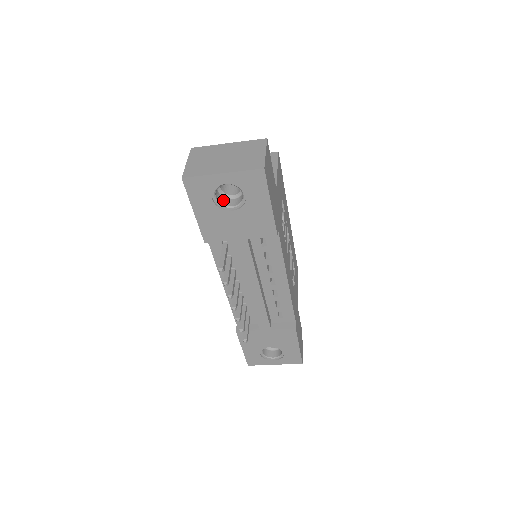
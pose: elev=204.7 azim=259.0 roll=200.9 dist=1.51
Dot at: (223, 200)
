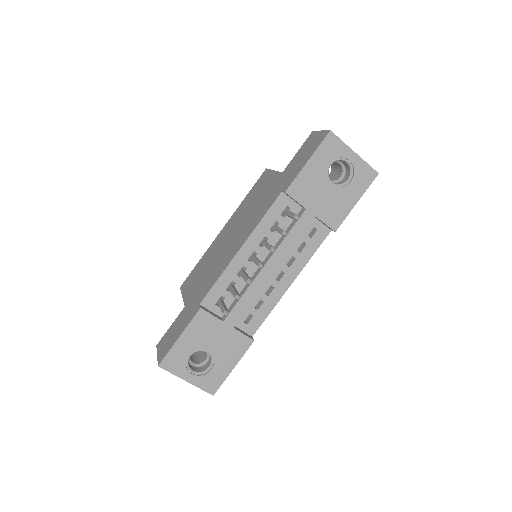
Dot at: occluded
